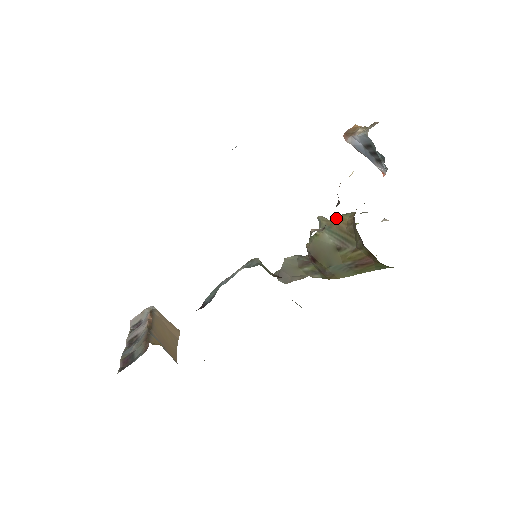
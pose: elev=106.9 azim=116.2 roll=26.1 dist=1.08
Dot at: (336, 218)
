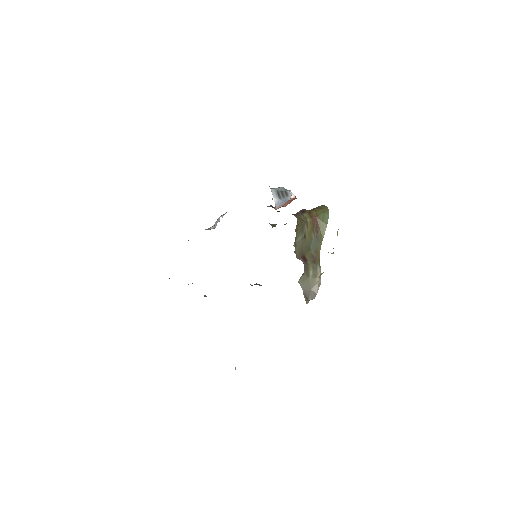
Dot at: (295, 231)
